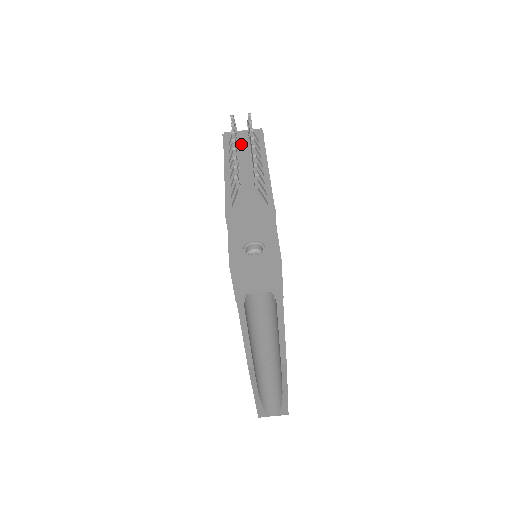
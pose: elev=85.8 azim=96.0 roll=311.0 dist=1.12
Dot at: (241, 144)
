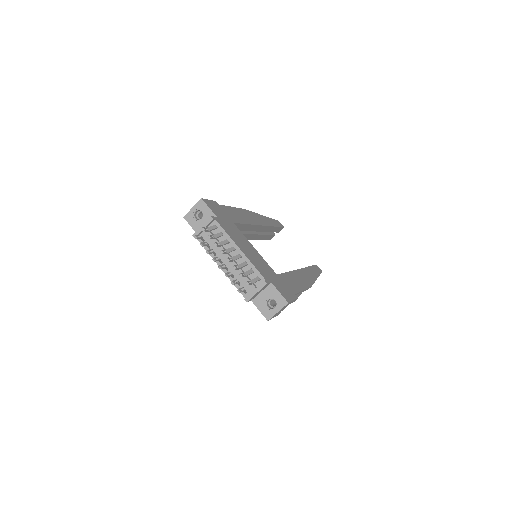
Dot at: (210, 239)
